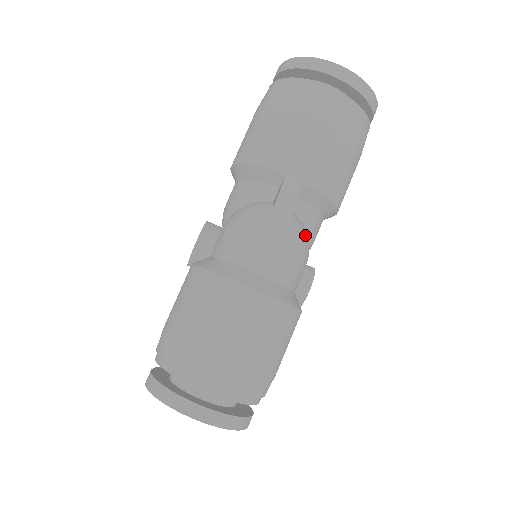
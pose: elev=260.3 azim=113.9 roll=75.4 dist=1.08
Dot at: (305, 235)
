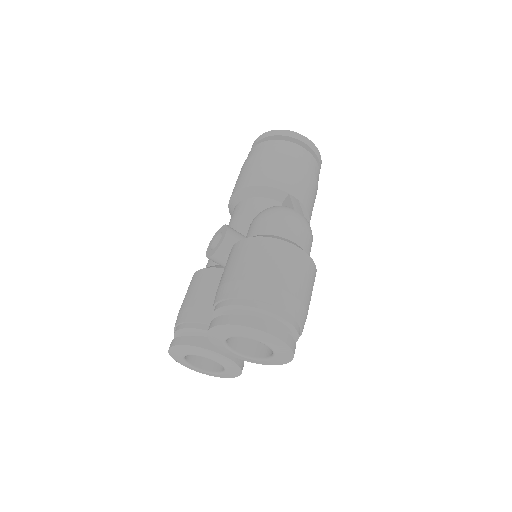
Dot at: occluded
